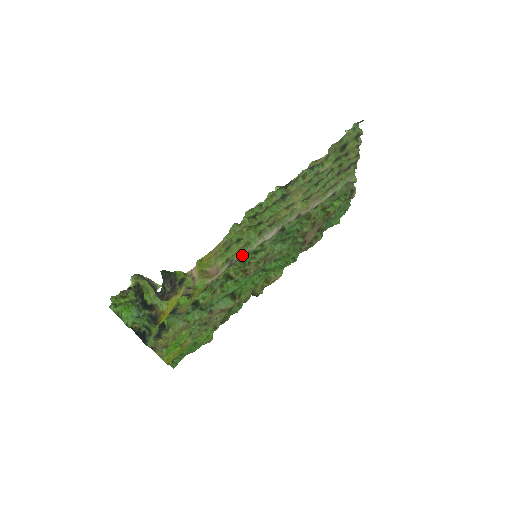
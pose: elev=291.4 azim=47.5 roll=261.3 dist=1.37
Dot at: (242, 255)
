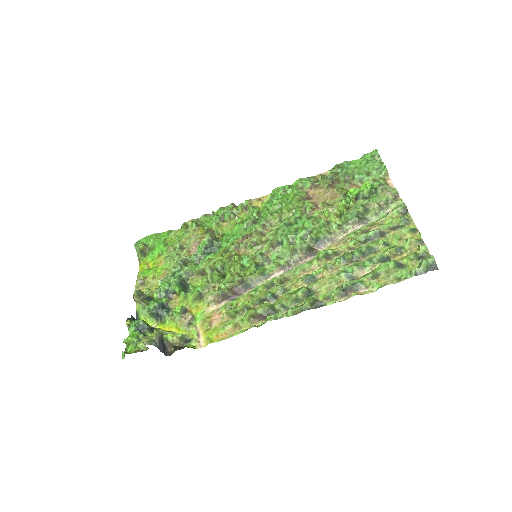
Dot at: (245, 292)
